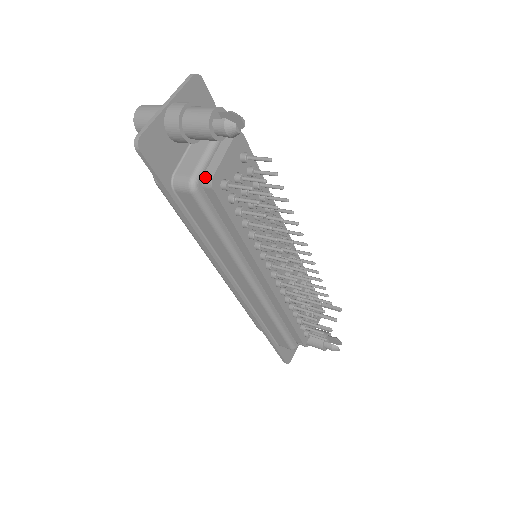
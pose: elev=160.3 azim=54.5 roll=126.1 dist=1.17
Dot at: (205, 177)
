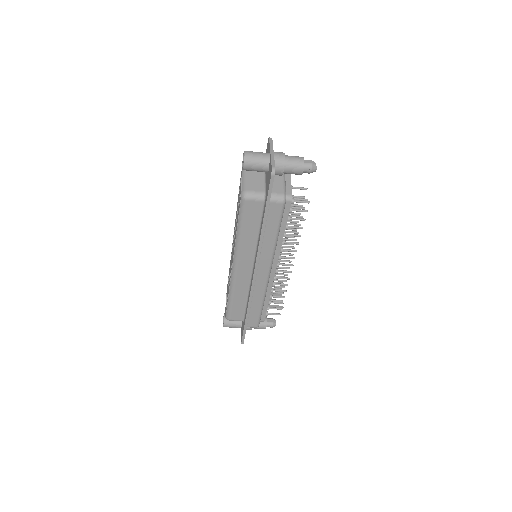
Dot at: (287, 195)
